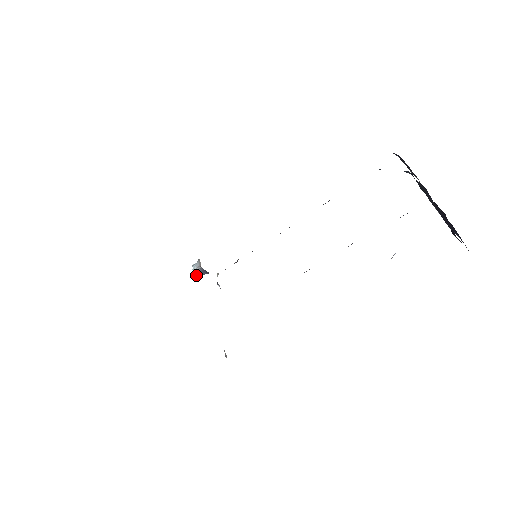
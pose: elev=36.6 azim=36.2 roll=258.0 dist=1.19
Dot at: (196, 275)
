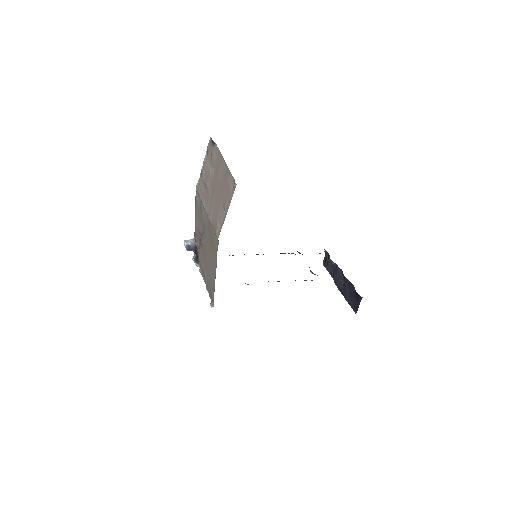
Dot at: (186, 247)
